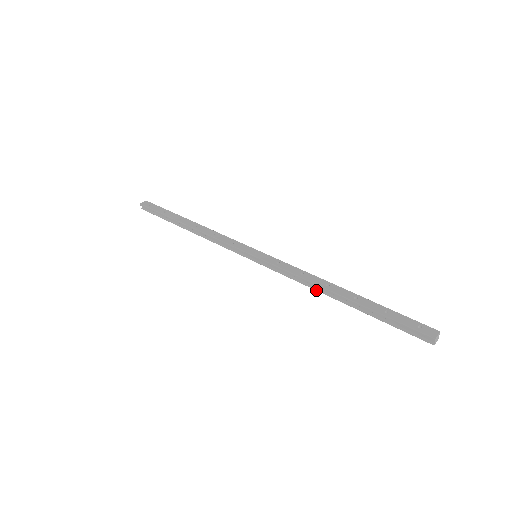
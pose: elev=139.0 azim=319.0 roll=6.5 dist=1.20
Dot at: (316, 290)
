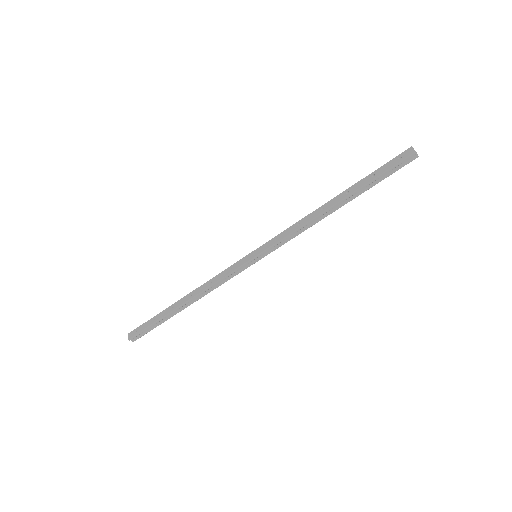
Dot at: occluded
